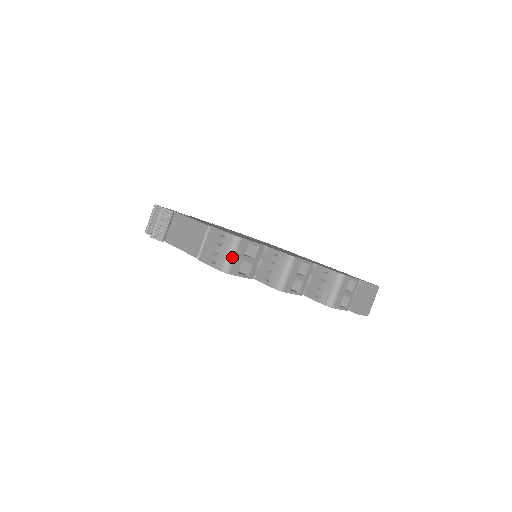
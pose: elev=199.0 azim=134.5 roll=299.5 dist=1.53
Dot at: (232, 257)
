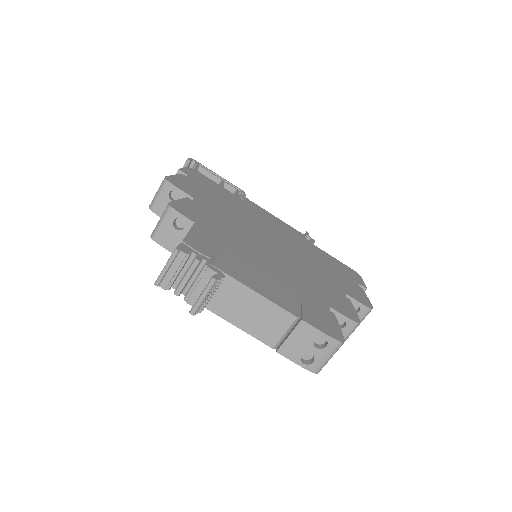
Dot at: occluded
